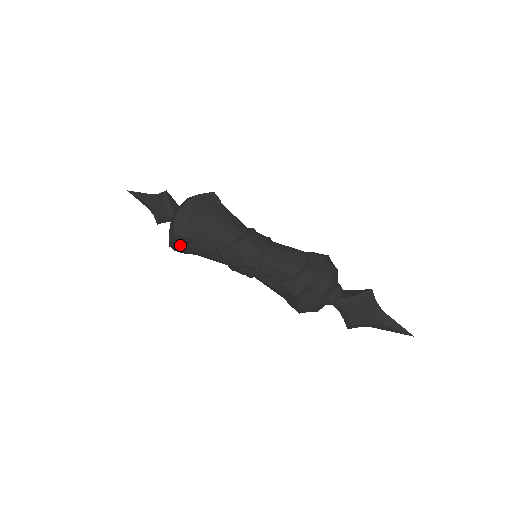
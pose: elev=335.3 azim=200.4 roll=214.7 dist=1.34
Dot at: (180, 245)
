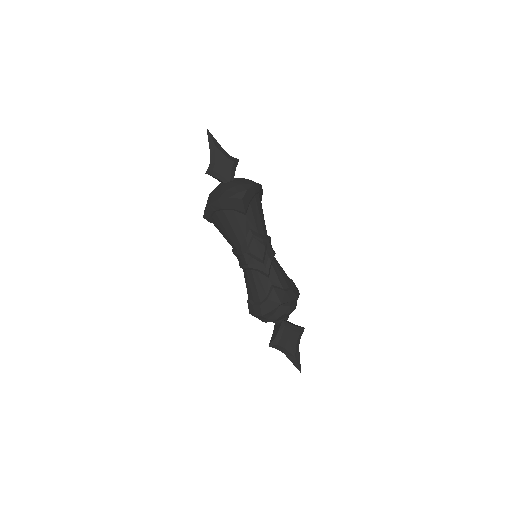
Dot at: (229, 207)
